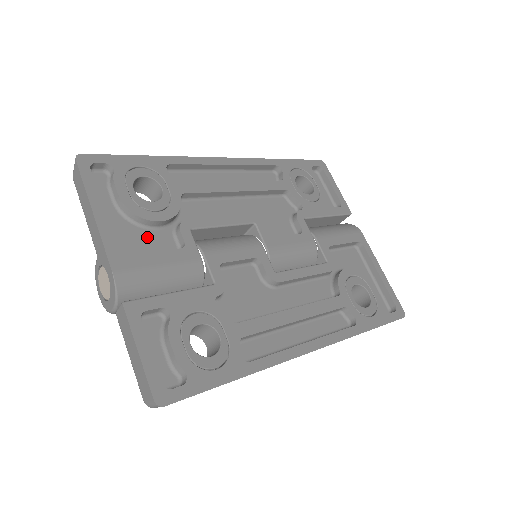
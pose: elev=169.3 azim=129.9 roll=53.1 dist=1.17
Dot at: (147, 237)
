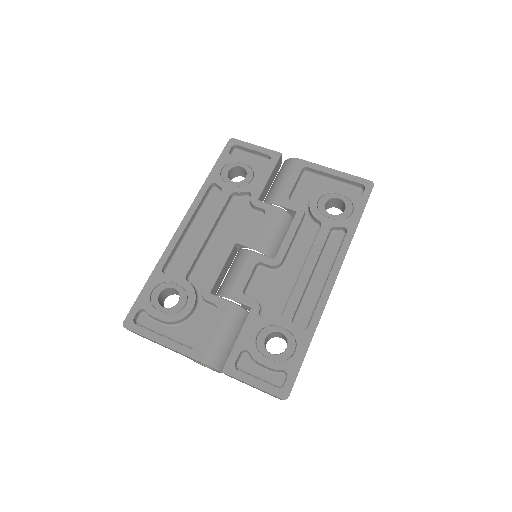
Dot at: (196, 322)
